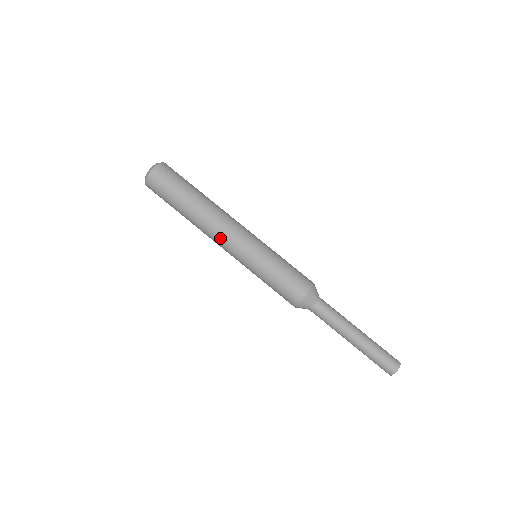
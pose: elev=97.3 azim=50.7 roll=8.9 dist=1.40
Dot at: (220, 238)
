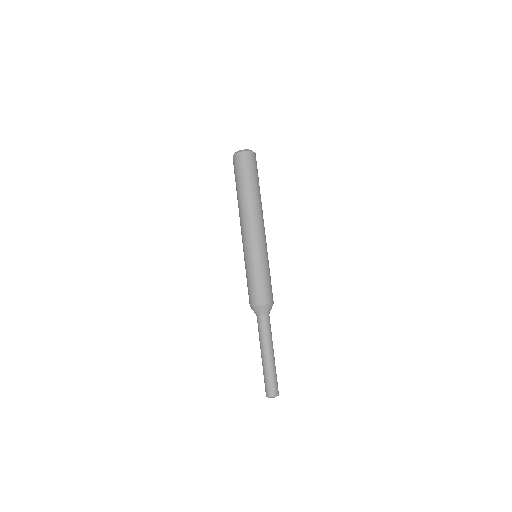
Dot at: (248, 226)
